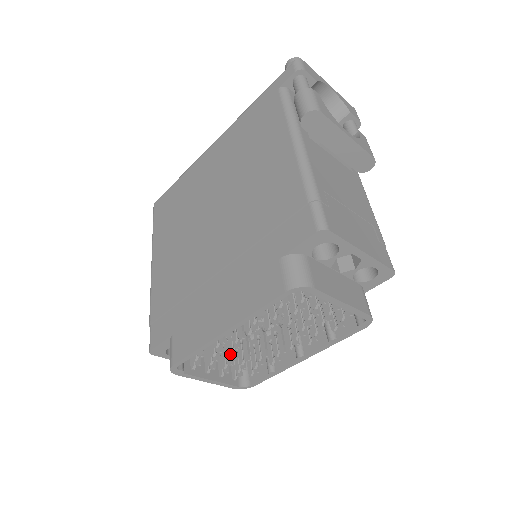
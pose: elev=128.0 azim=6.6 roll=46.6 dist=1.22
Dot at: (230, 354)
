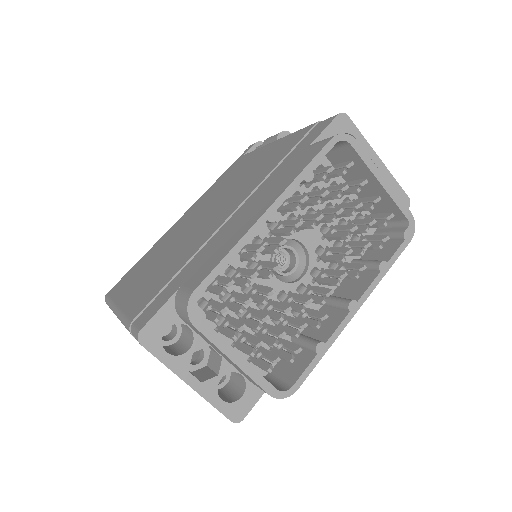
Dot at: (265, 297)
